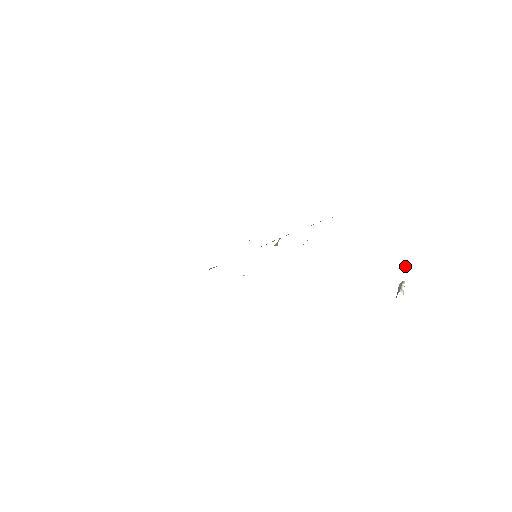
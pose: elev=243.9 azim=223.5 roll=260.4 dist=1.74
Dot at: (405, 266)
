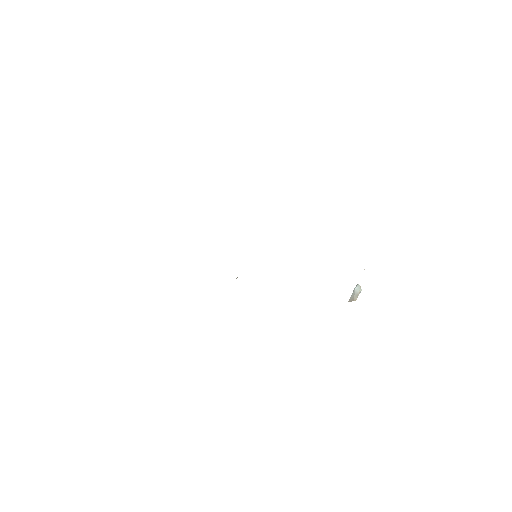
Dot at: (364, 269)
